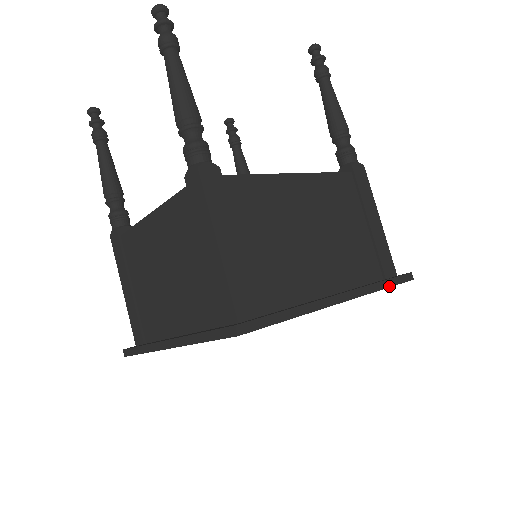
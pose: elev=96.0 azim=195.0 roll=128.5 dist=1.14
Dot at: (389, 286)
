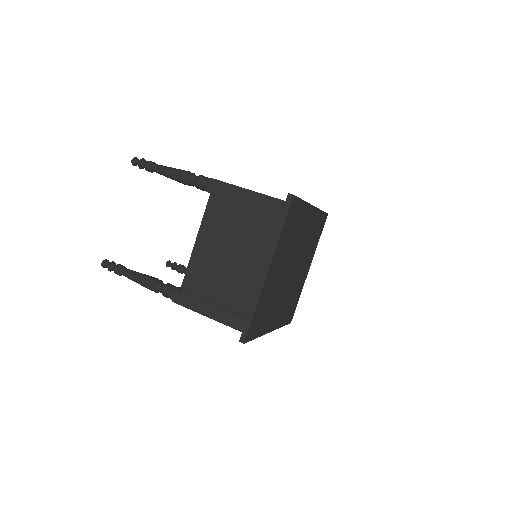
Dot at: (322, 211)
